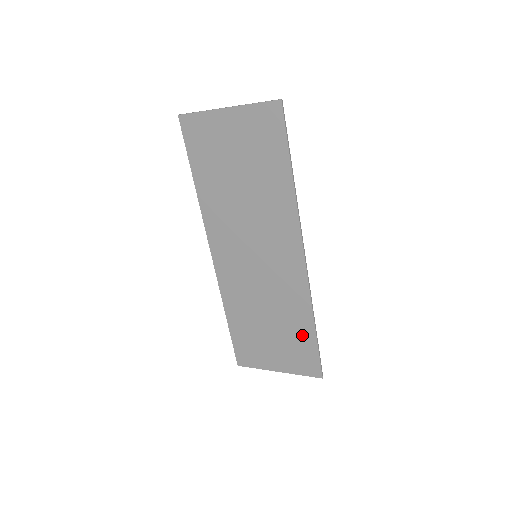
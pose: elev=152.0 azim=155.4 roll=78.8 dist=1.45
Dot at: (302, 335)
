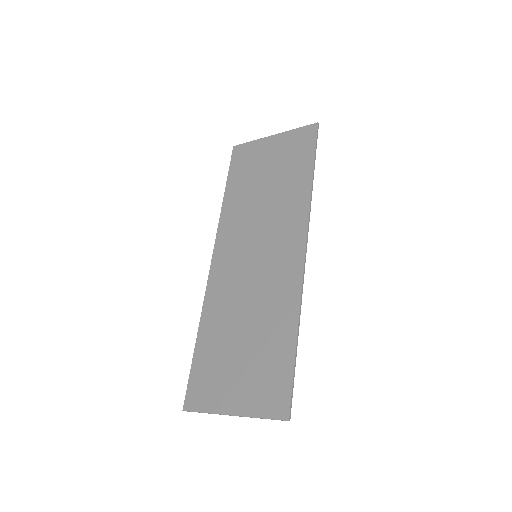
Dot at: (279, 350)
